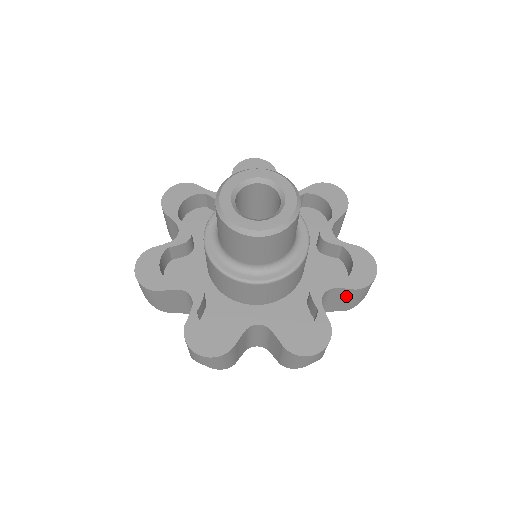
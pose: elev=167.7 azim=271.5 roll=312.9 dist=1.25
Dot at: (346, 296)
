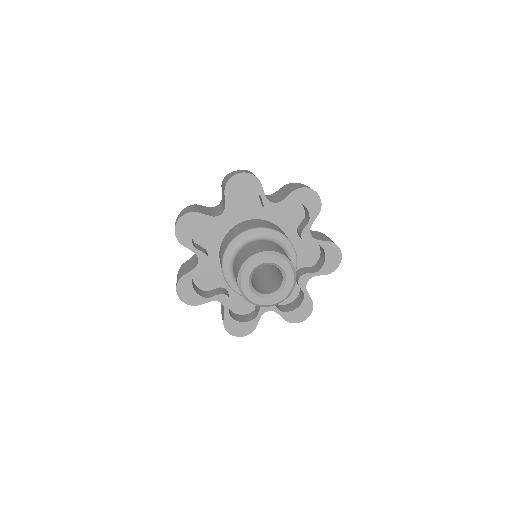
Dot at: occluded
